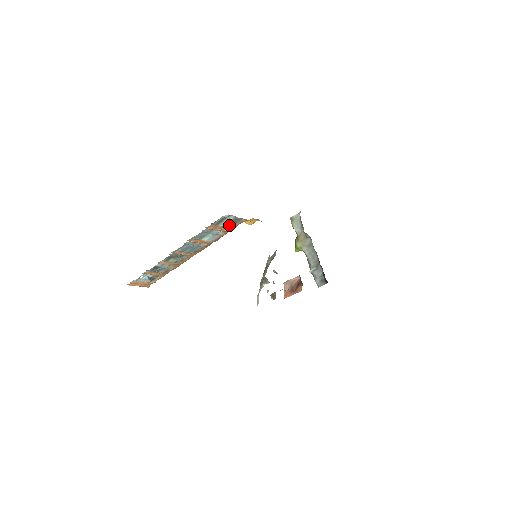
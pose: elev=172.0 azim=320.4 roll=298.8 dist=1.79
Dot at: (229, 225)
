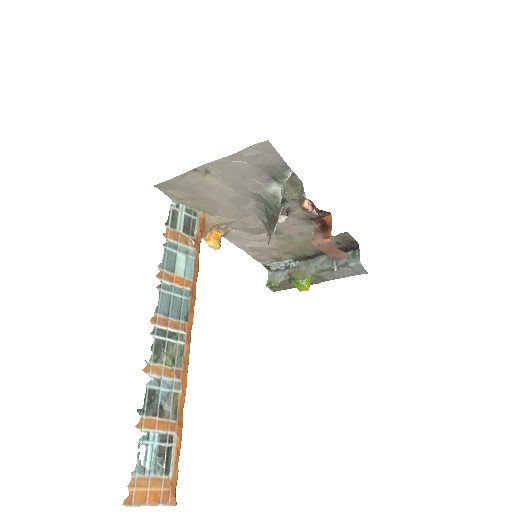
Dot at: (190, 231)
